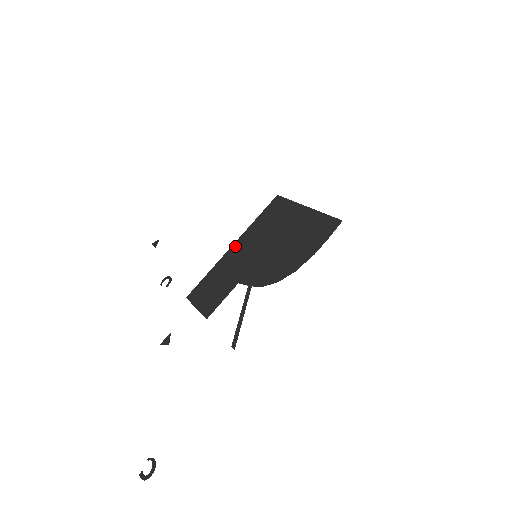
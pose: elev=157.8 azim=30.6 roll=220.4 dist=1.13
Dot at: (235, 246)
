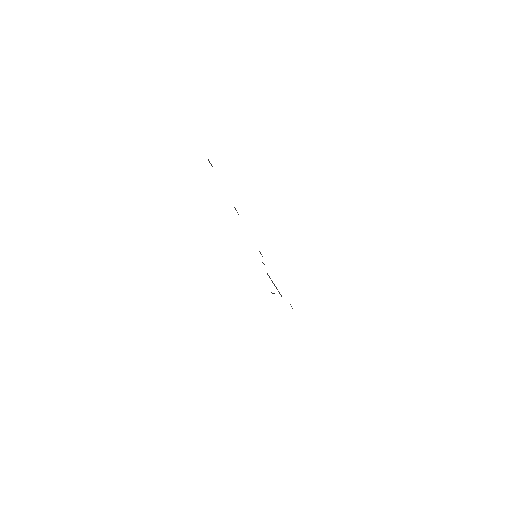
Dot at: occluded
